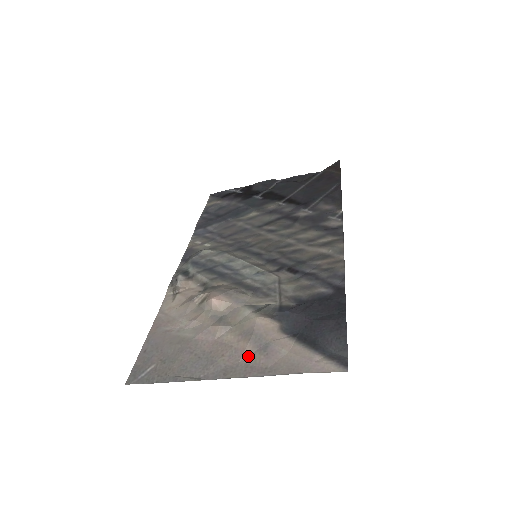
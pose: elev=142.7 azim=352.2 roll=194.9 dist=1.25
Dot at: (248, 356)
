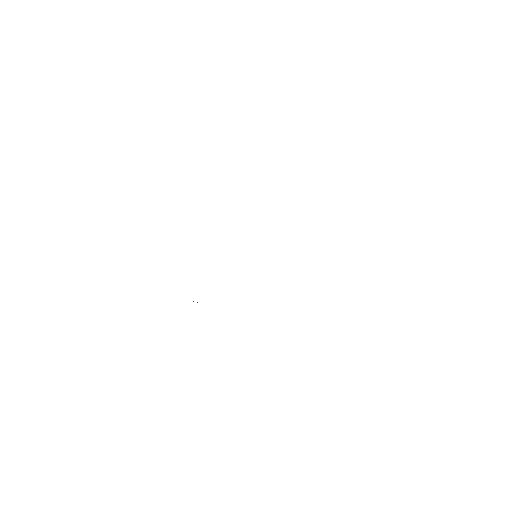
Dot at: occluded
